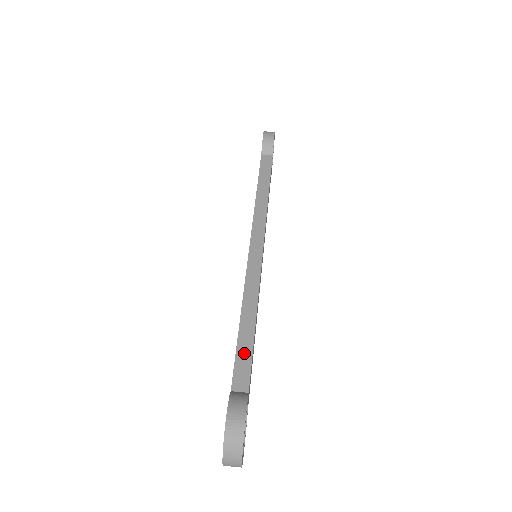
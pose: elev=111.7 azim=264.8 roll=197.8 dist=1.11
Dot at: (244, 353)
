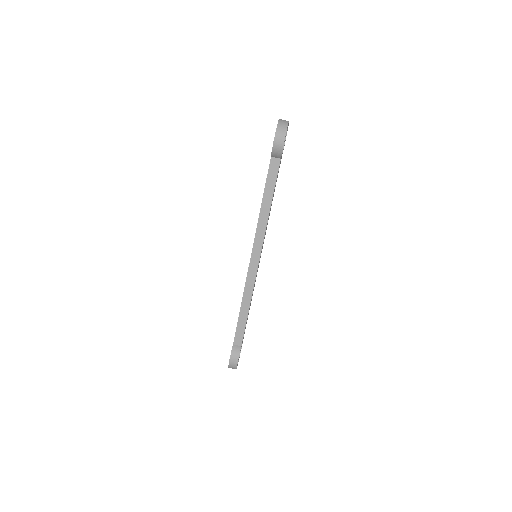
Dot at: (241, 328)
